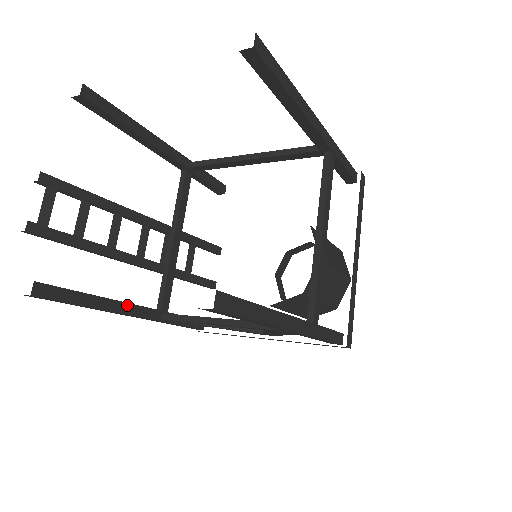
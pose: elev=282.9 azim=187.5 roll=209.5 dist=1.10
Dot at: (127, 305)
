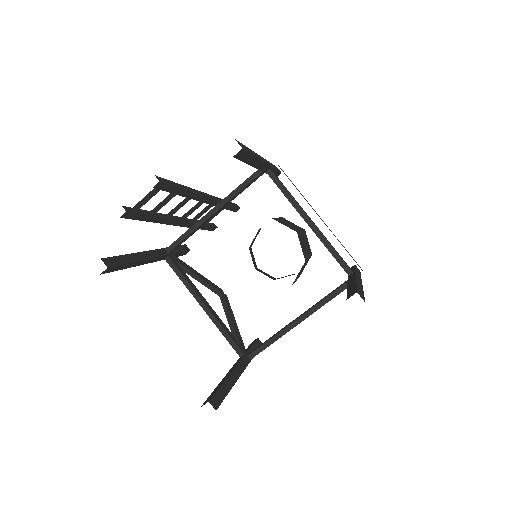
Dot at: (151, 259)
